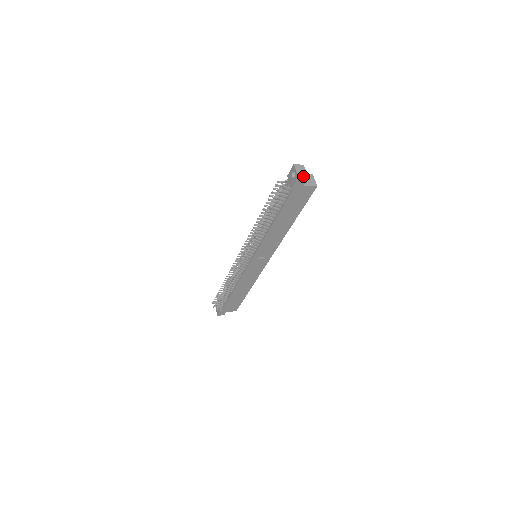
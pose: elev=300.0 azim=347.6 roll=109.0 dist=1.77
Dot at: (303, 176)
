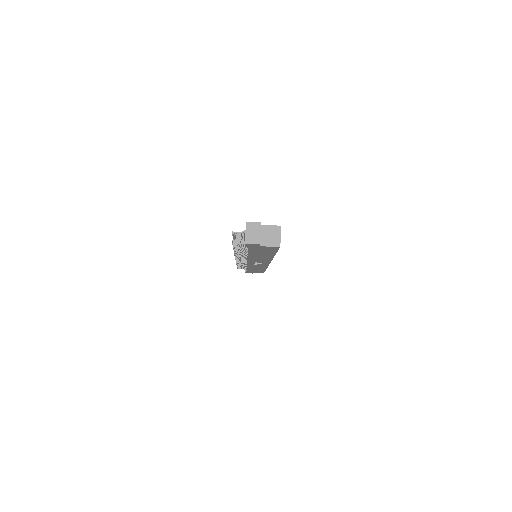
Dot at: (253, 242)
